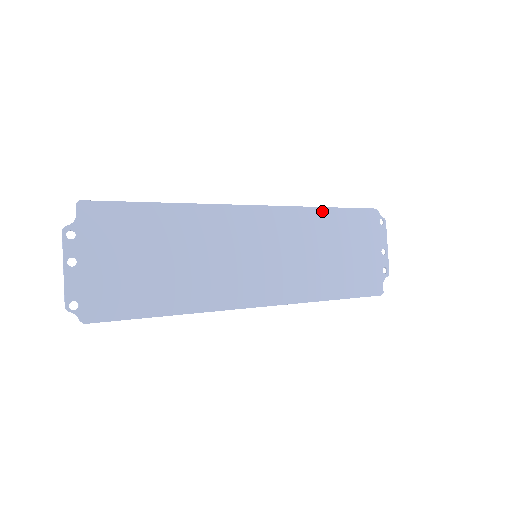
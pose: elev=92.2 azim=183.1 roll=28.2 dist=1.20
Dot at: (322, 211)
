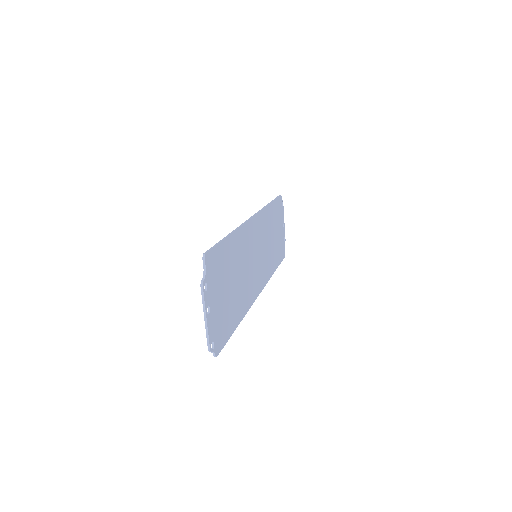
Dot at: (269, 207)
